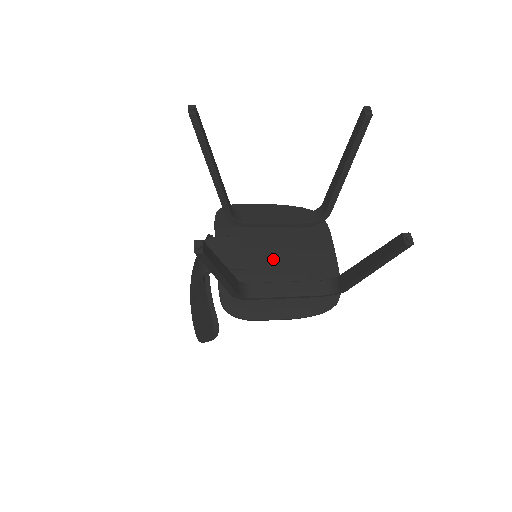
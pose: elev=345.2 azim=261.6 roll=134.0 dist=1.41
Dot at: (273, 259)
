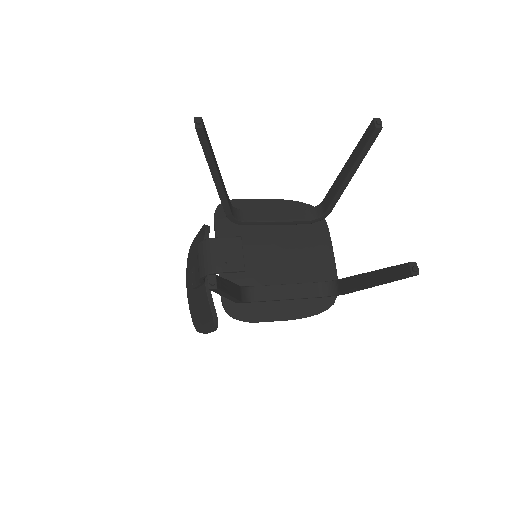
Dot at: (273, 260)
